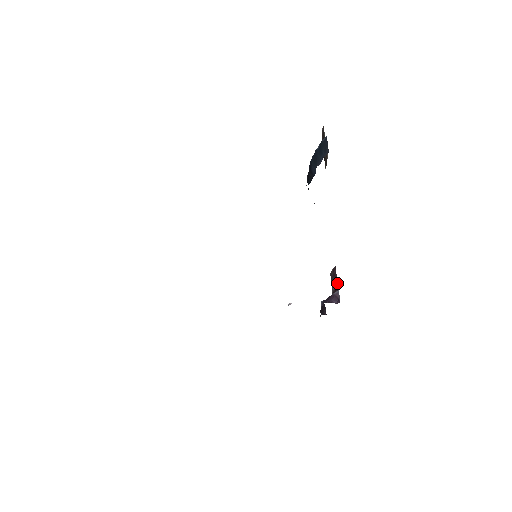
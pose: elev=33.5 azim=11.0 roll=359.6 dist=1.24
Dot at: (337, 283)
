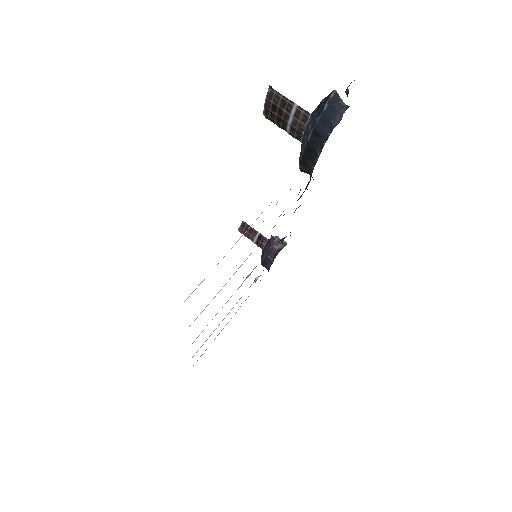
Dot at: (259, 233)
